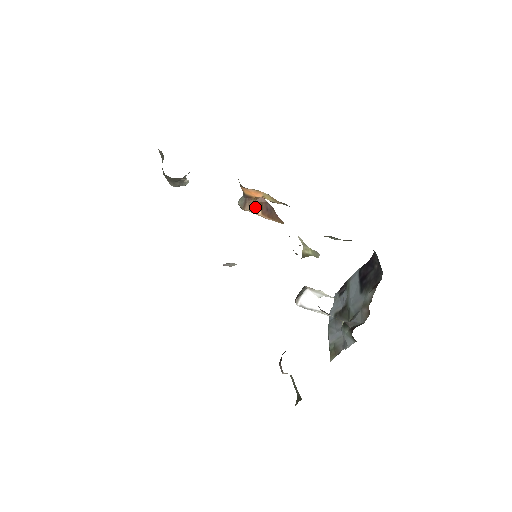
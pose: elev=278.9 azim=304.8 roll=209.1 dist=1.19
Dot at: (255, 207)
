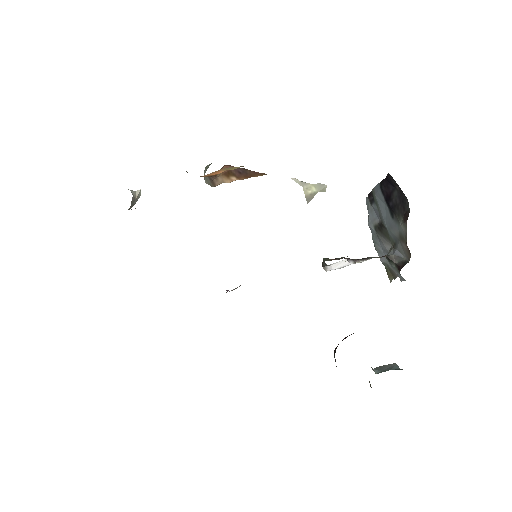
Dot at: (225, 178)
